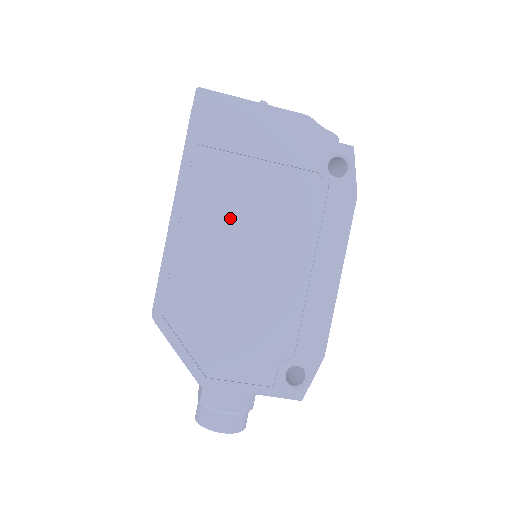
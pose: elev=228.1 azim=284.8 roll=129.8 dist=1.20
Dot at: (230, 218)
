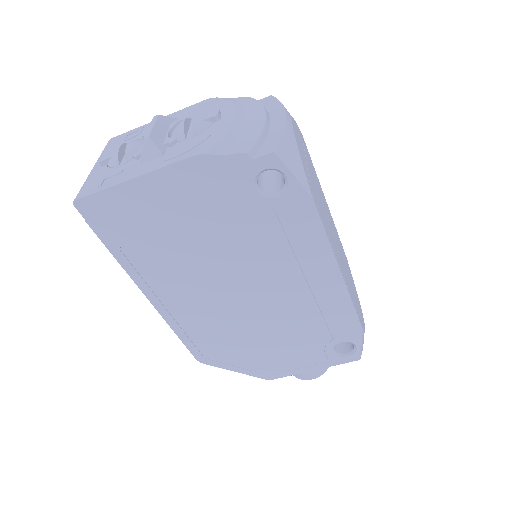
Dot at: (200, 282)
